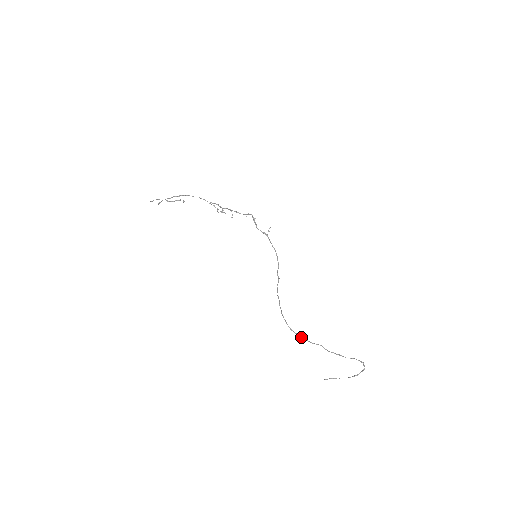
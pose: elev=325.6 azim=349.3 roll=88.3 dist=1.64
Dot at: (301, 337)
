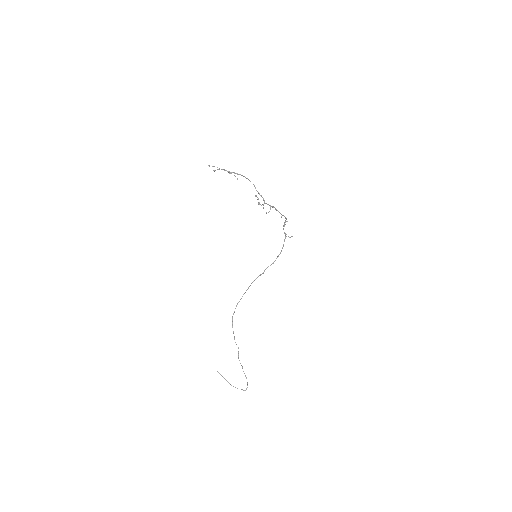
Dot at: (233, 331)
